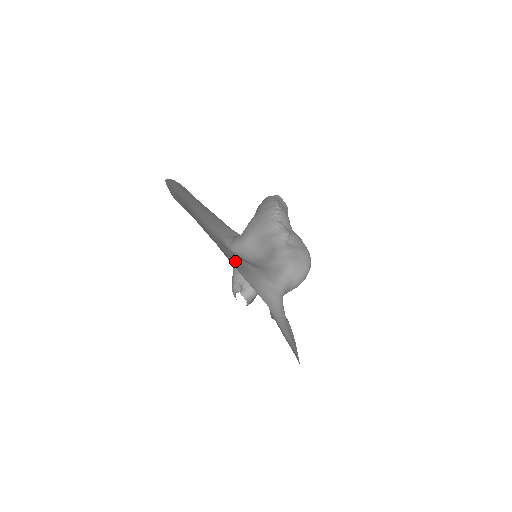
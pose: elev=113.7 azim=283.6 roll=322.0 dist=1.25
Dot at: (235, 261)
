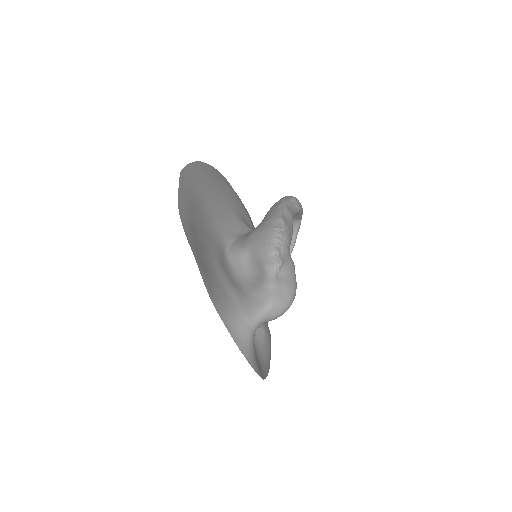
Dot at: (219, 288)
